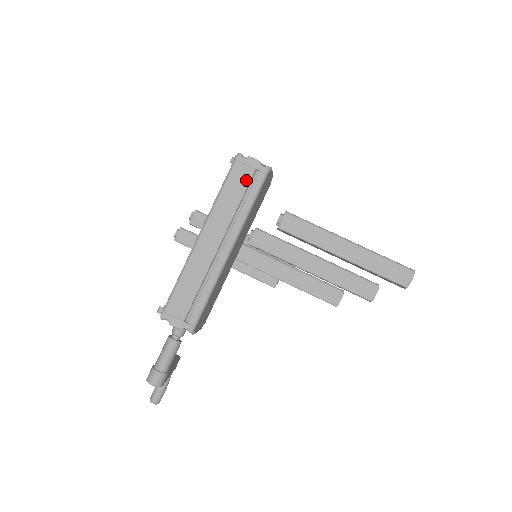
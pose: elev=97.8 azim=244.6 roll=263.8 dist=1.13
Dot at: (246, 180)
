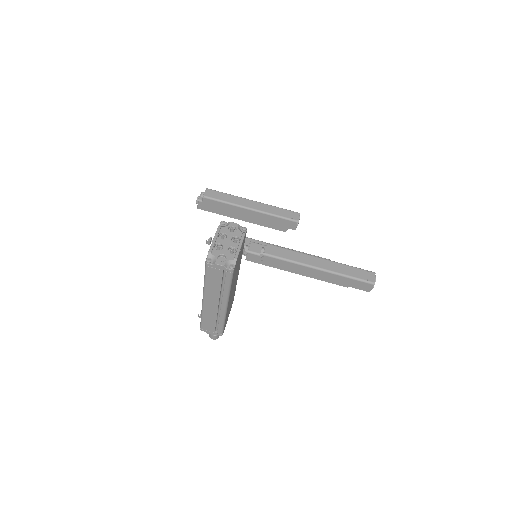
Dot at: (219, 276)
